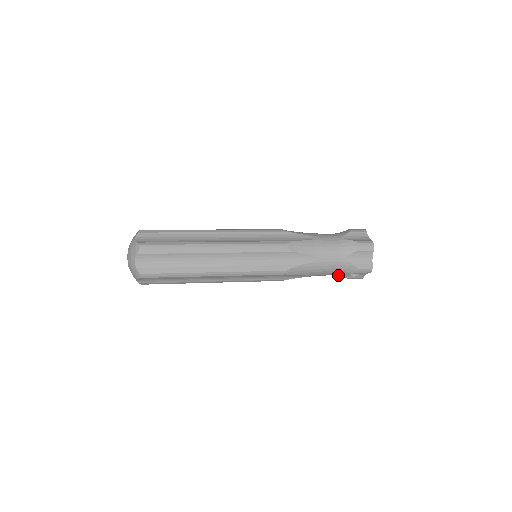
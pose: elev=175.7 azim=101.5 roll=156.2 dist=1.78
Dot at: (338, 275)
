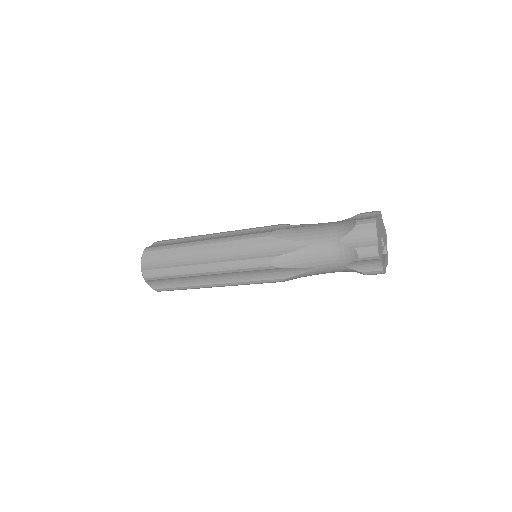
Dot at: occluded
